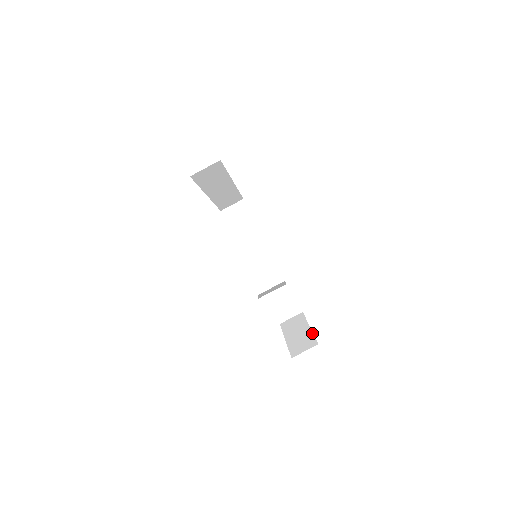
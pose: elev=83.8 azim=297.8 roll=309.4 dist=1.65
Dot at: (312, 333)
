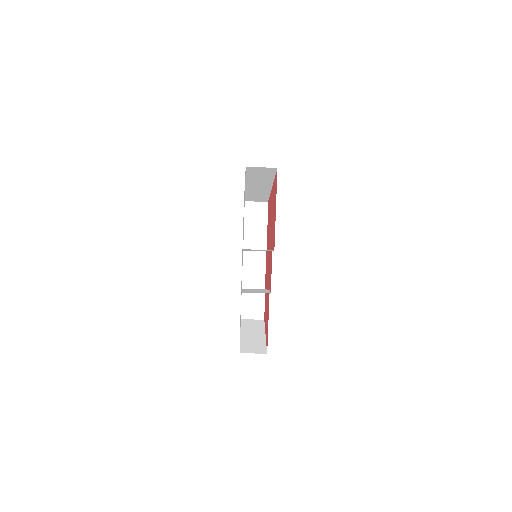
Dot at: (265, 342)
